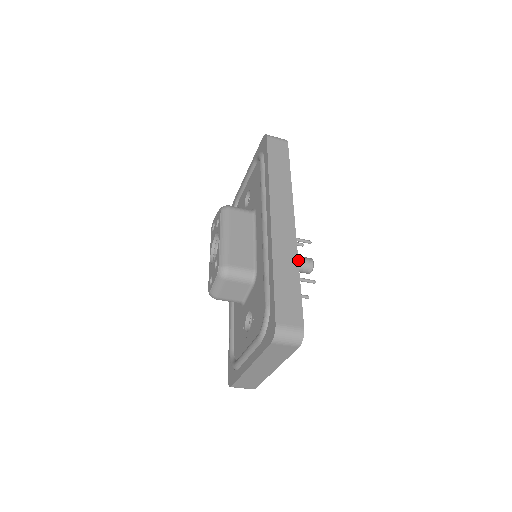
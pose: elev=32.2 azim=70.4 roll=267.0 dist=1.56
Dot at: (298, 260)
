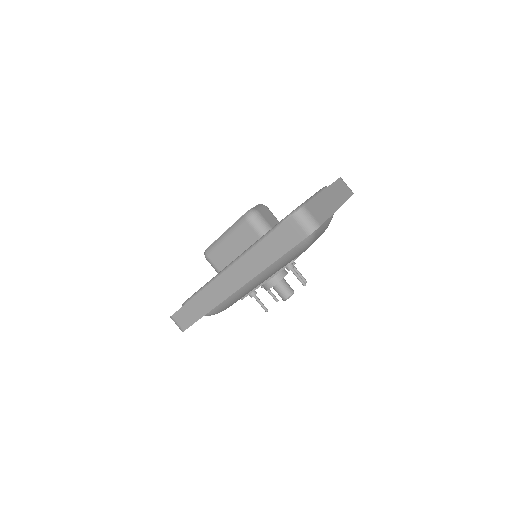
Dot at: occluded
